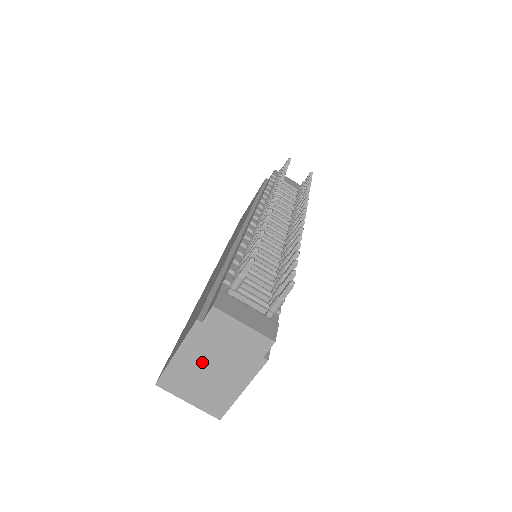
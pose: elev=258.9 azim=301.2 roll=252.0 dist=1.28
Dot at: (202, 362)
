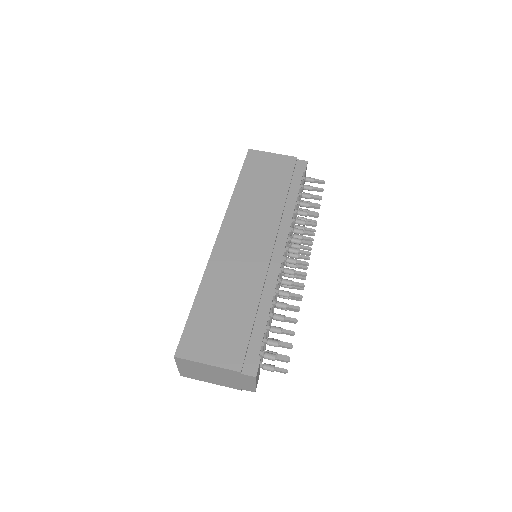
Dot at: (214, 372)
